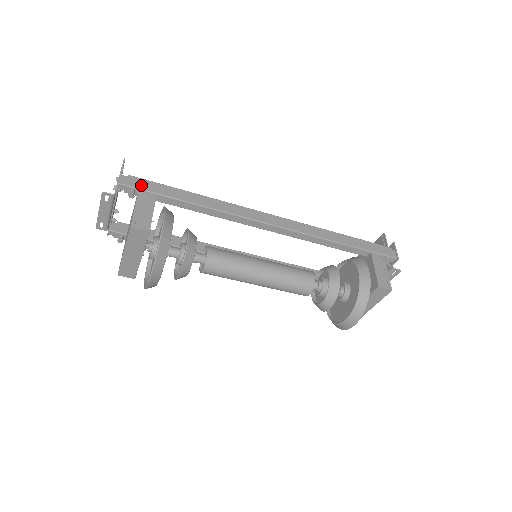
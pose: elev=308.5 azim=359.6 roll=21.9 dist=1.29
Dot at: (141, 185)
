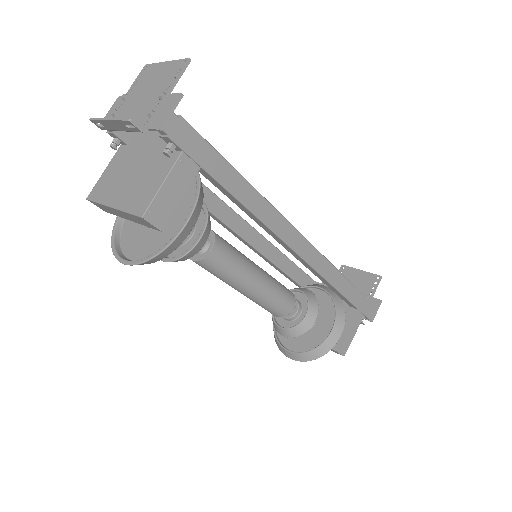
Dot at: (189, 144)
